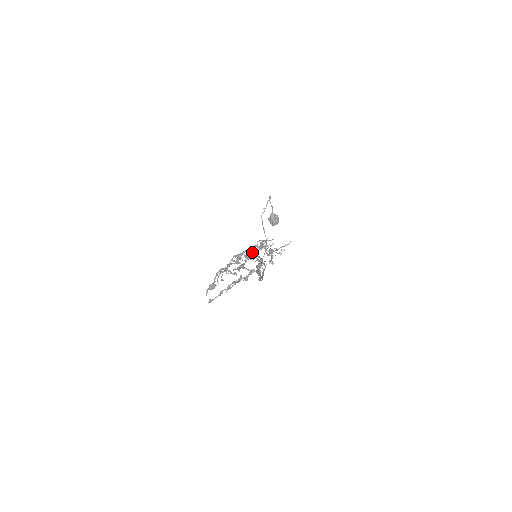
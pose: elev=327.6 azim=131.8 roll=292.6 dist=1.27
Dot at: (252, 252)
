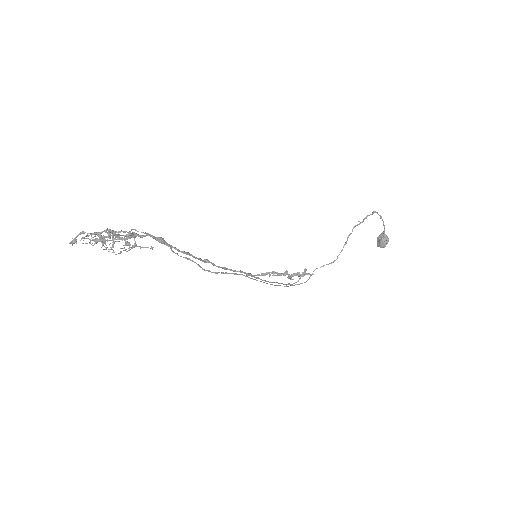
Dot at: occluded
